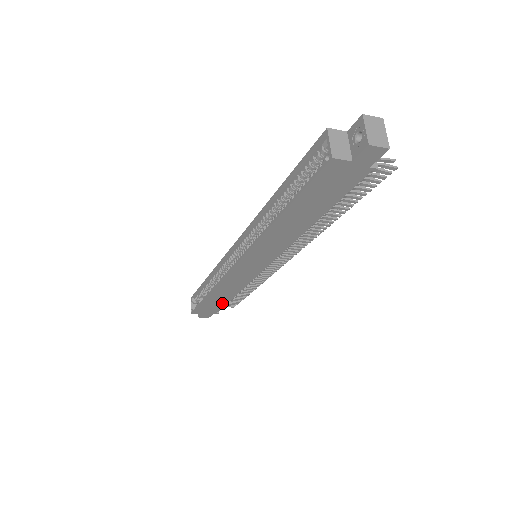
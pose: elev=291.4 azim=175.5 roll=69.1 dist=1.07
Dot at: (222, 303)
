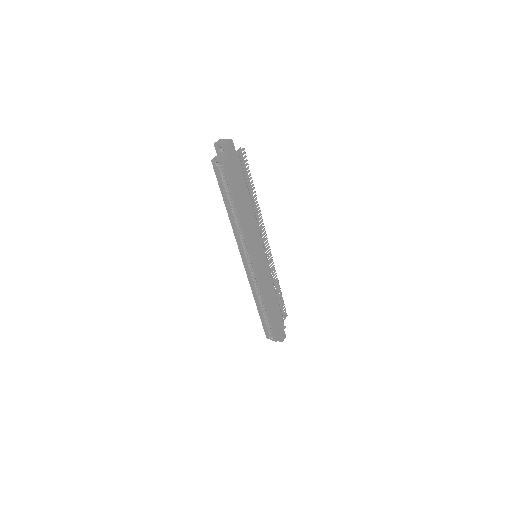
Dot at: (278, 312)
